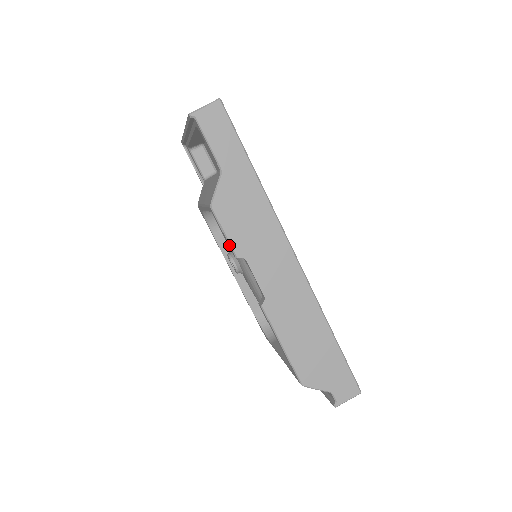
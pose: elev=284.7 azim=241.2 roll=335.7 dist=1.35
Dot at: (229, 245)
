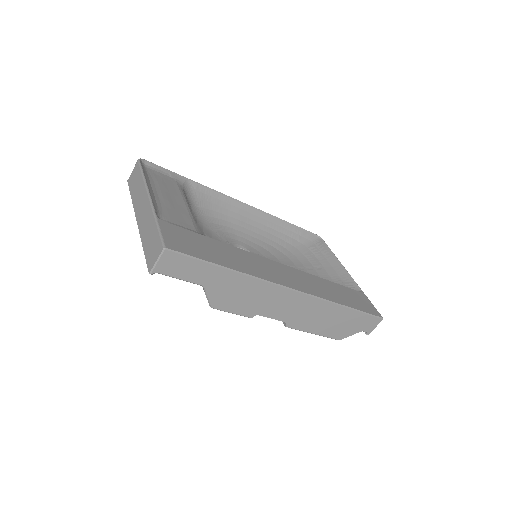
Dot at: (240, 315)
